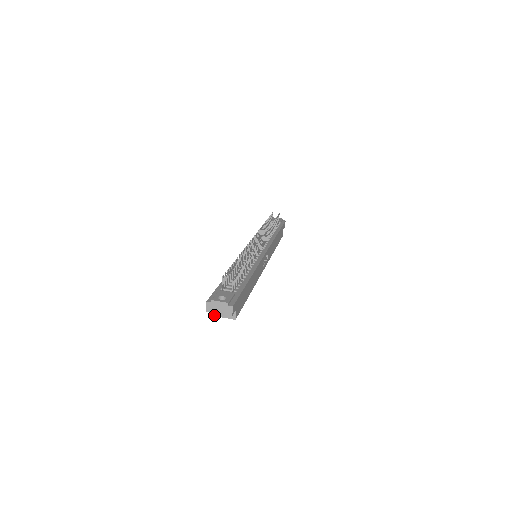
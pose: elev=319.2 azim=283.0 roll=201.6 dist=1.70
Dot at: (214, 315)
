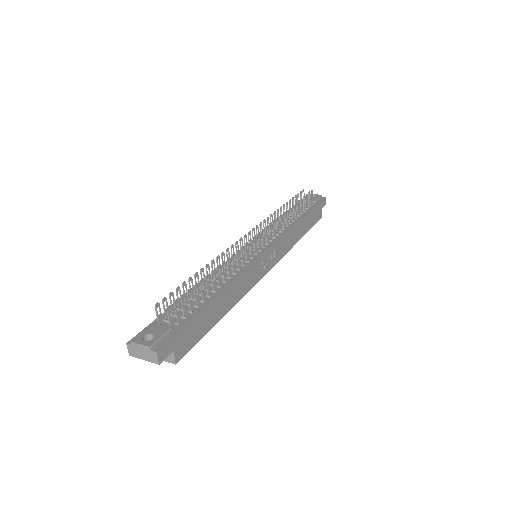
Dot at: occluded
